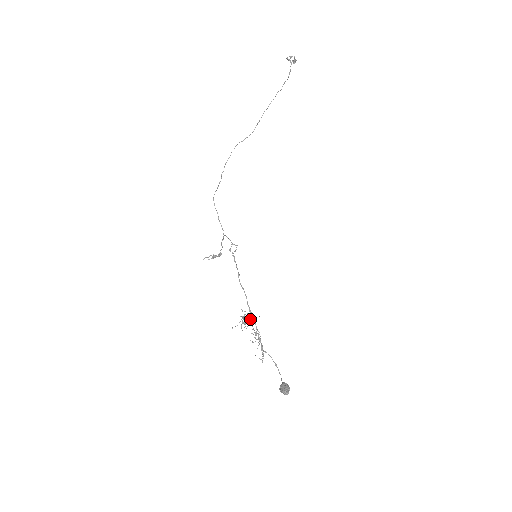
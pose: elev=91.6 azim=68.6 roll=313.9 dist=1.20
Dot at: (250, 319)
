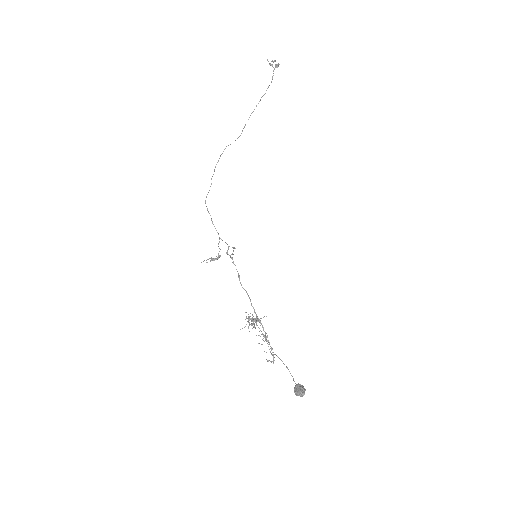
Dot at: (256, 320)
